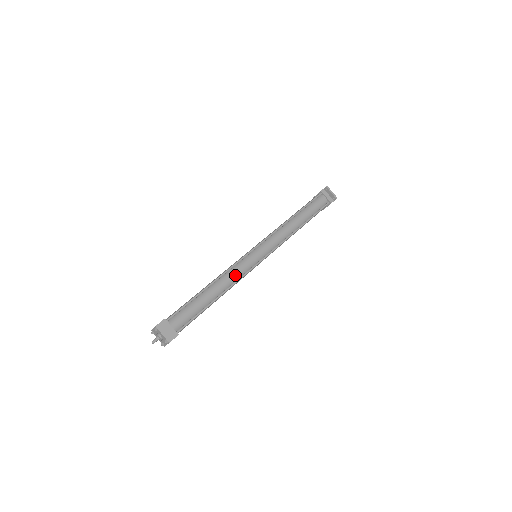
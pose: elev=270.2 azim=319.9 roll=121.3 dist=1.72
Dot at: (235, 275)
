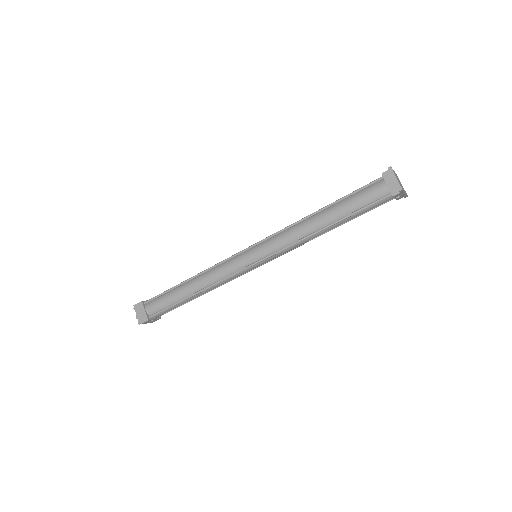
Dot at: (216, 275)
